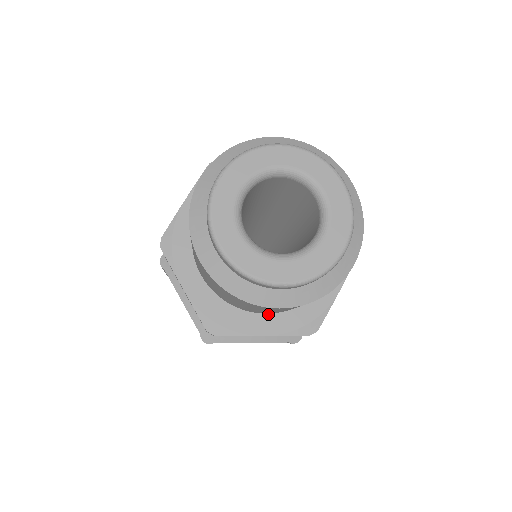
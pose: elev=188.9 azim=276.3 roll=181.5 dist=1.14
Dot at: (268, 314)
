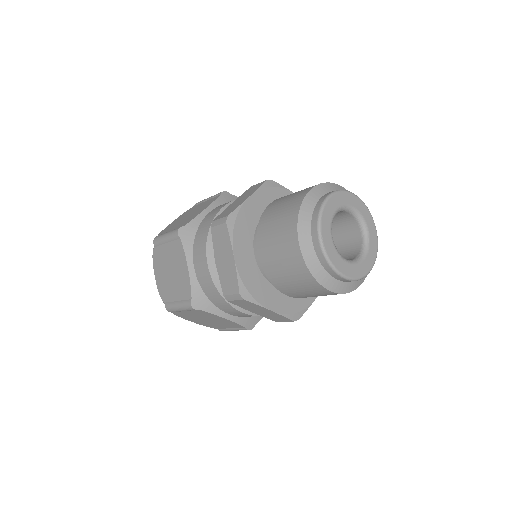
Dot at: occluded
